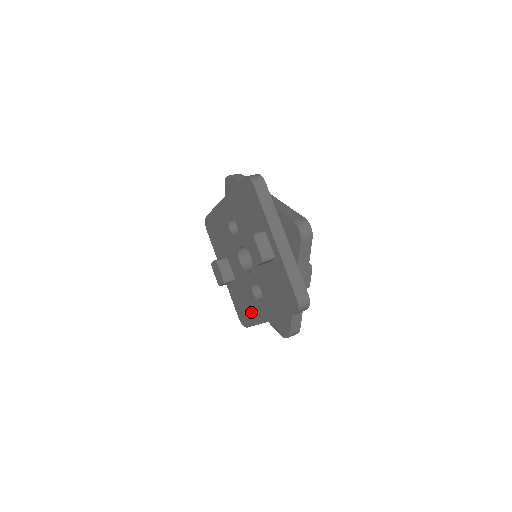
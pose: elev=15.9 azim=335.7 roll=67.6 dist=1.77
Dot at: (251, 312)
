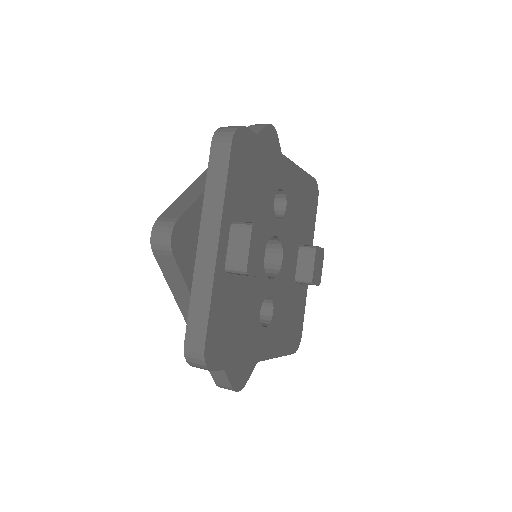
Dot at: occluded
